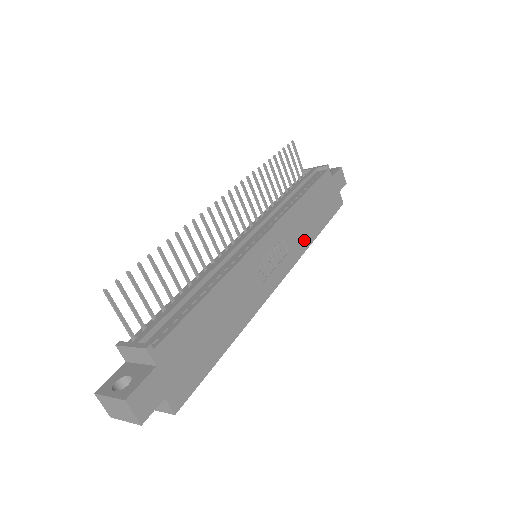
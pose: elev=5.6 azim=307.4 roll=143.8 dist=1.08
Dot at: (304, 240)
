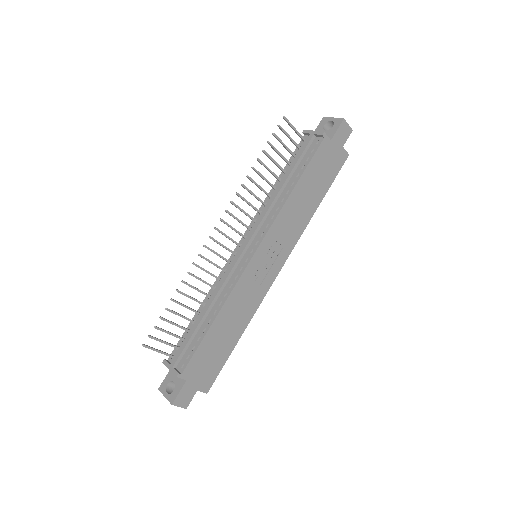
Dot at: (300, 225)
